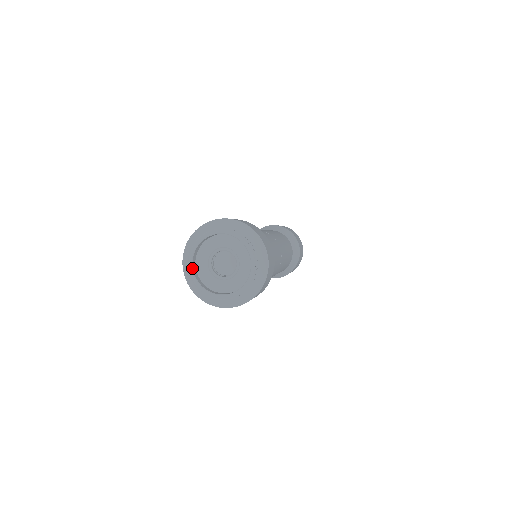
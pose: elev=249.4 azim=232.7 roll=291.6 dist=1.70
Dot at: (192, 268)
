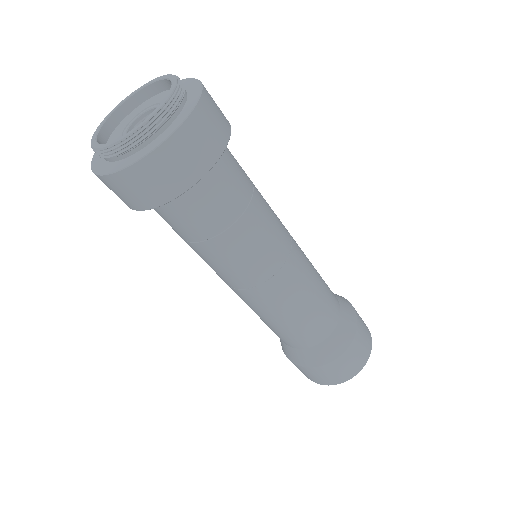
Dot at: (96, 137)
